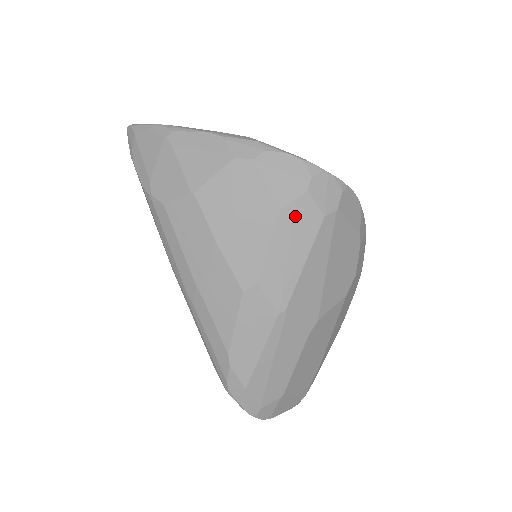
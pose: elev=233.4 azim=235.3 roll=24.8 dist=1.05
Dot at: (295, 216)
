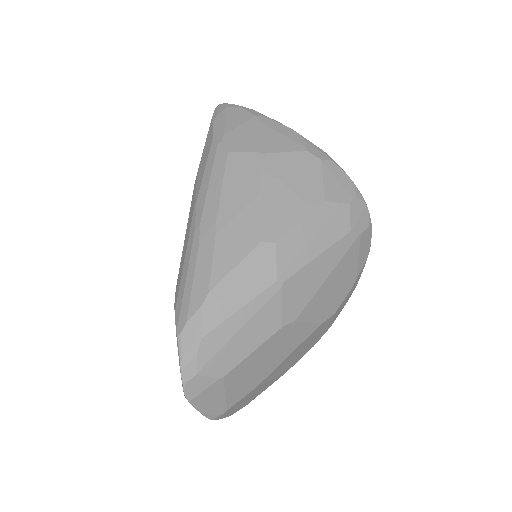
Dot at: (332, 214)
